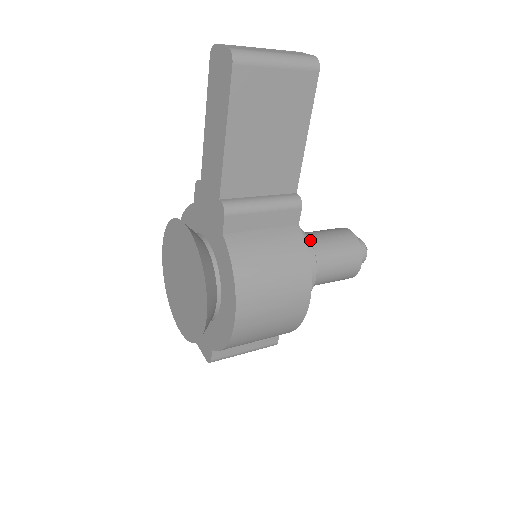
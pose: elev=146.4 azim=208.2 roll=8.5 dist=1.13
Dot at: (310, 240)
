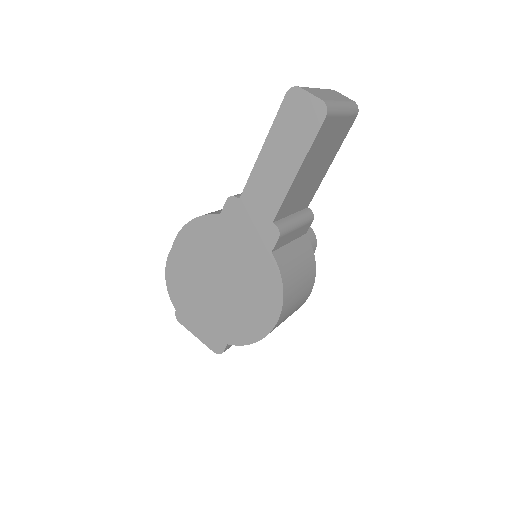
Dot at: occluded
